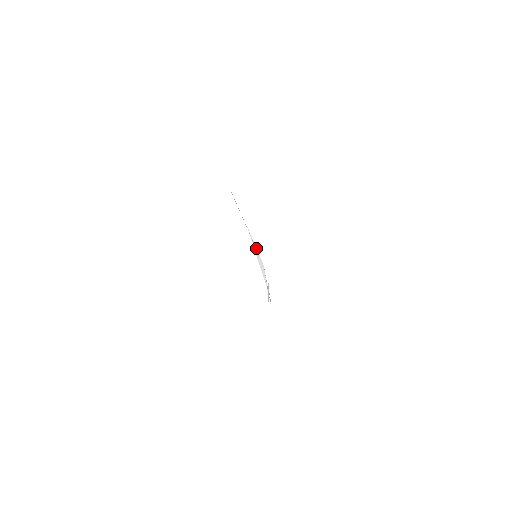
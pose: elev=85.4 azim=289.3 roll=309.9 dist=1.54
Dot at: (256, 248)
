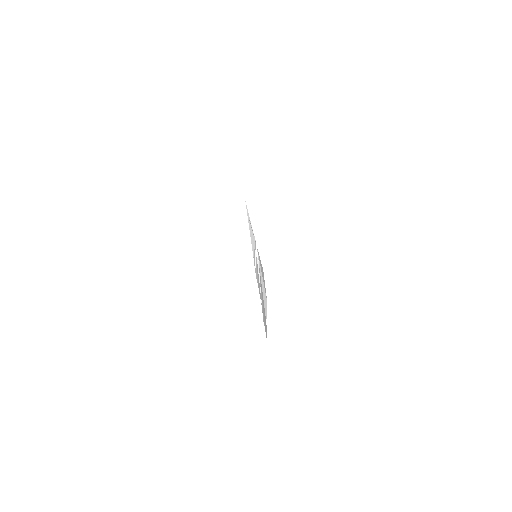
Dot at: occluded
